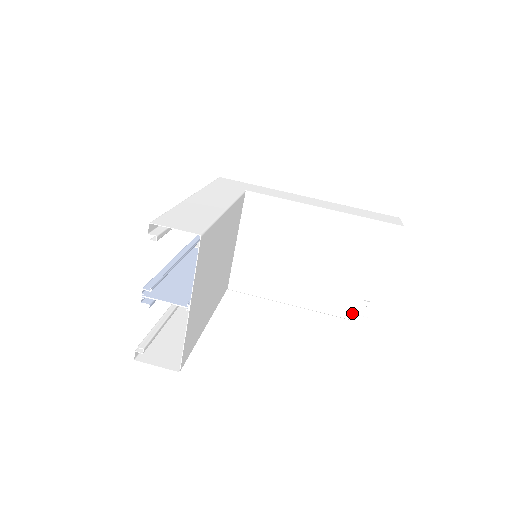
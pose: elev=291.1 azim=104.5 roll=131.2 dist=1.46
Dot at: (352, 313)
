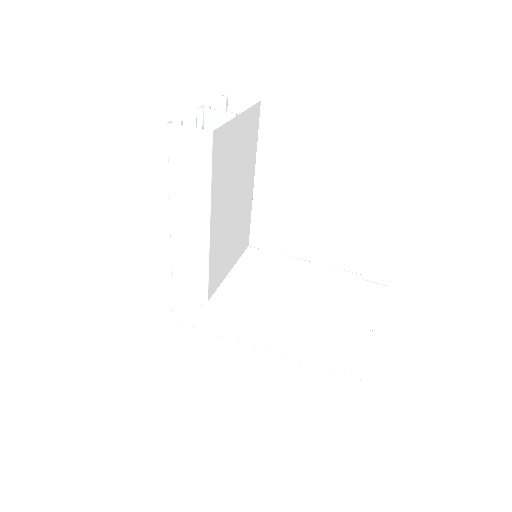
Dot at: (354, 339)
